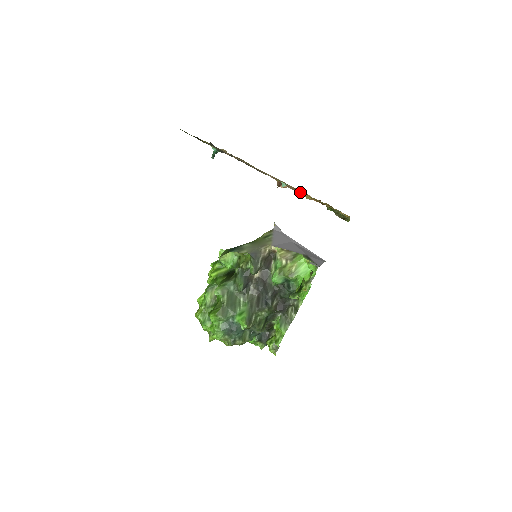
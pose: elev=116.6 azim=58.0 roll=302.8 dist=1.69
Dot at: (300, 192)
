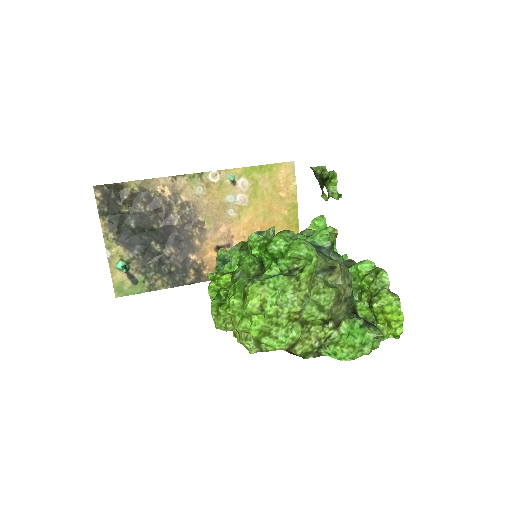
Dot at: occluded
